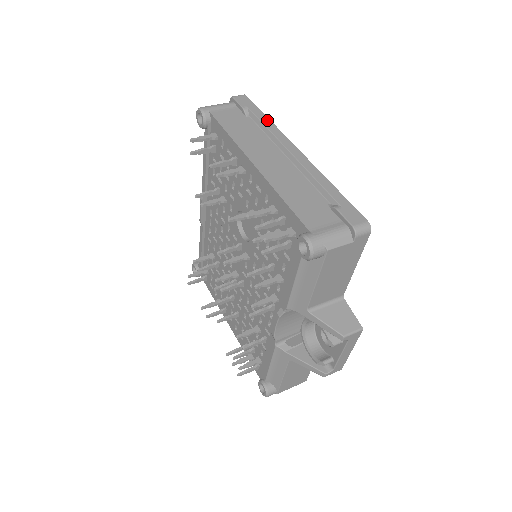
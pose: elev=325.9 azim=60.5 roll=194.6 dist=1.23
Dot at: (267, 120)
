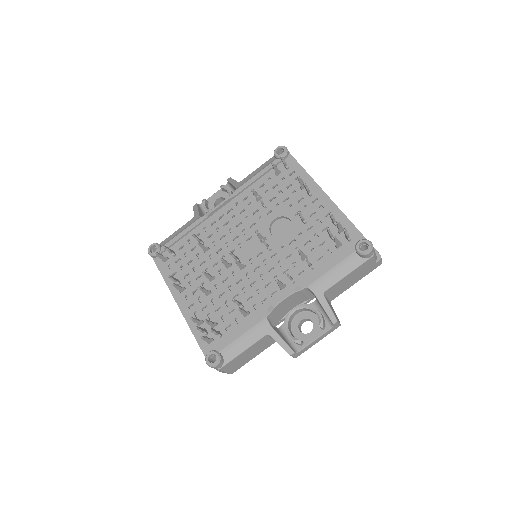
Dot at: occluded
